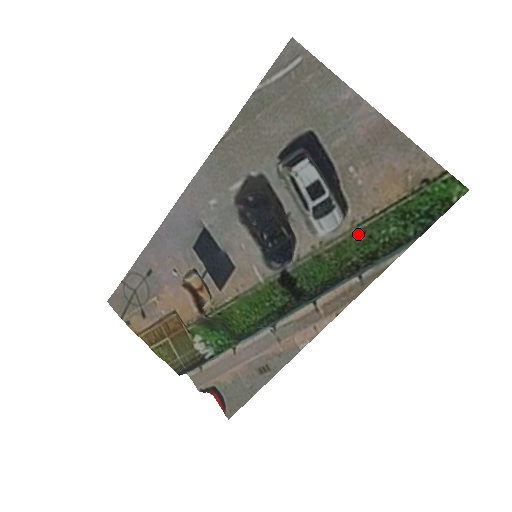
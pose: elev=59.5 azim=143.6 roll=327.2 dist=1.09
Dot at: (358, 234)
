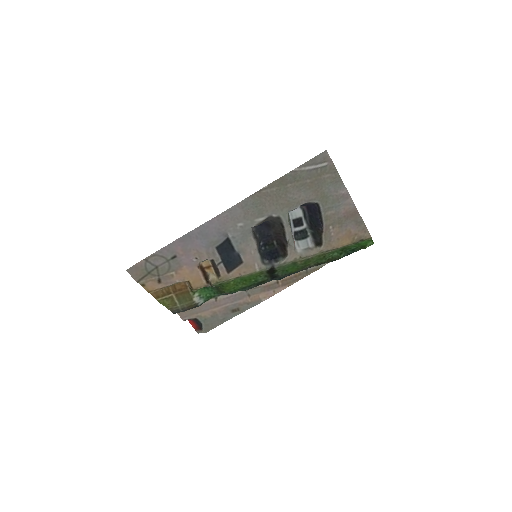
Dot at: (320, 255)
